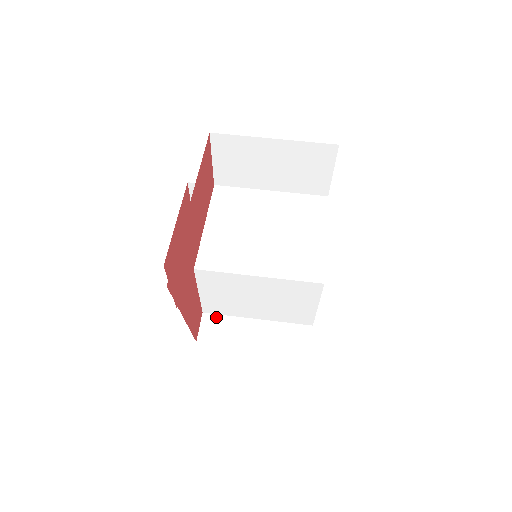
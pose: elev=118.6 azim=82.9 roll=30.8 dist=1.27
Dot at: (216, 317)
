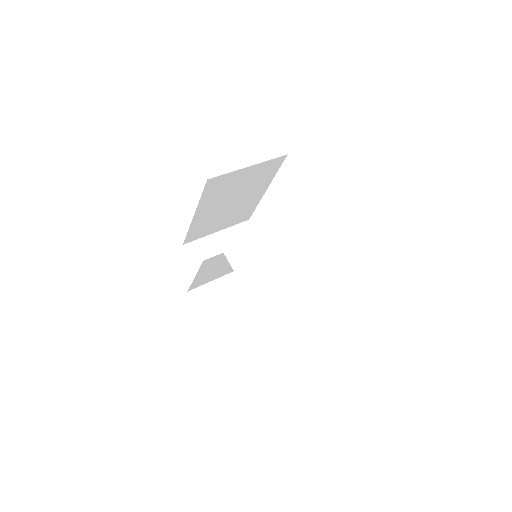
Dot at: (270, 309)
